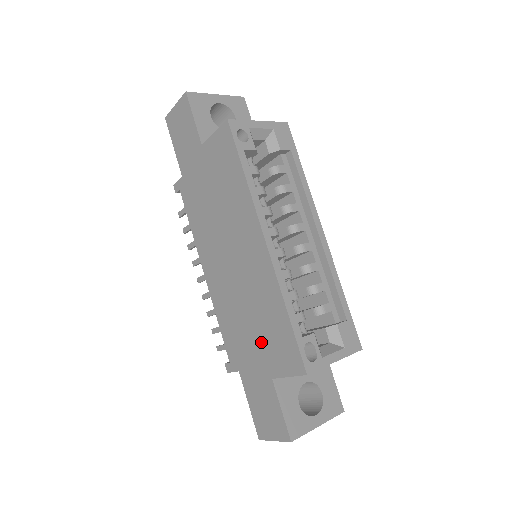
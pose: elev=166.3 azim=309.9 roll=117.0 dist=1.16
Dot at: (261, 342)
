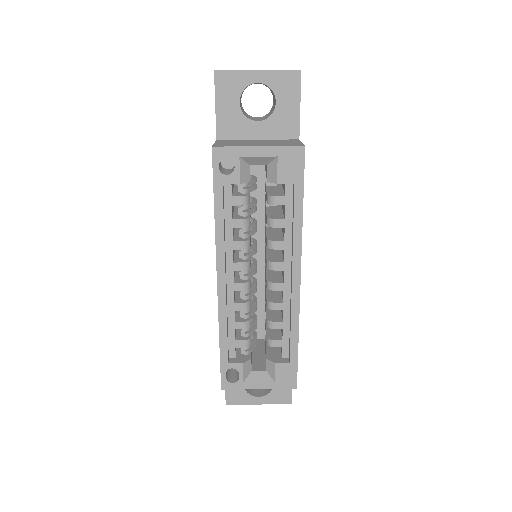
Dot at: occluded
